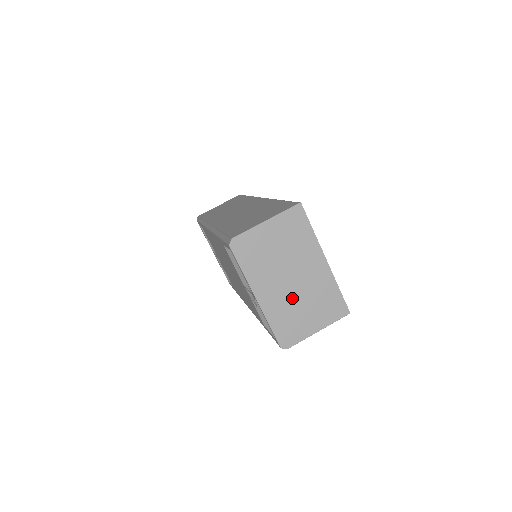
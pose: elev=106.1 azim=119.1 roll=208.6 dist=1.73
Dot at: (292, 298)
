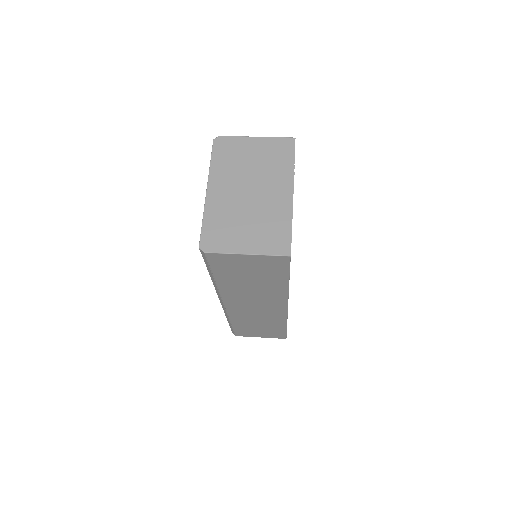
Dot at: (239, 208)
